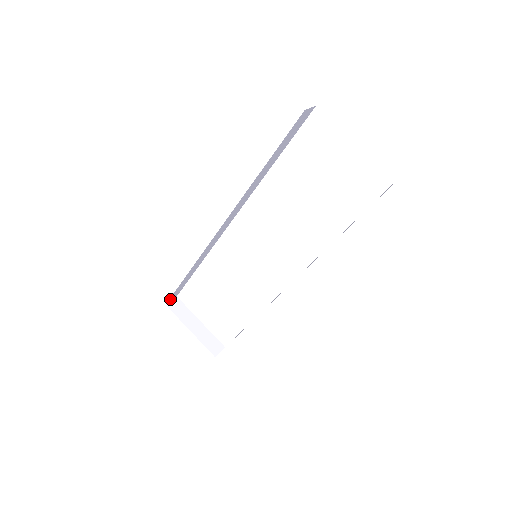
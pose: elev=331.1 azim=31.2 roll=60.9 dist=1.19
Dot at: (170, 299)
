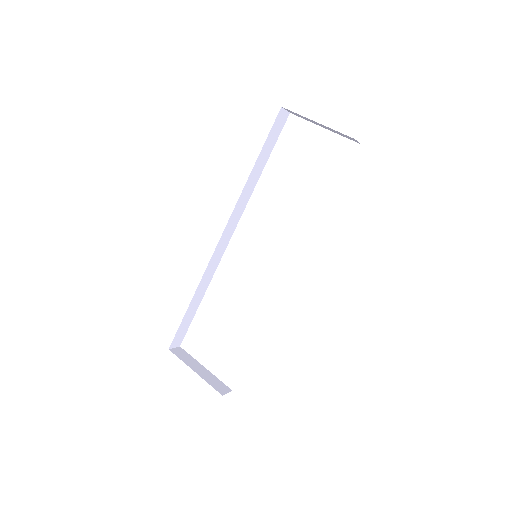
Dot at: (173, 343)
